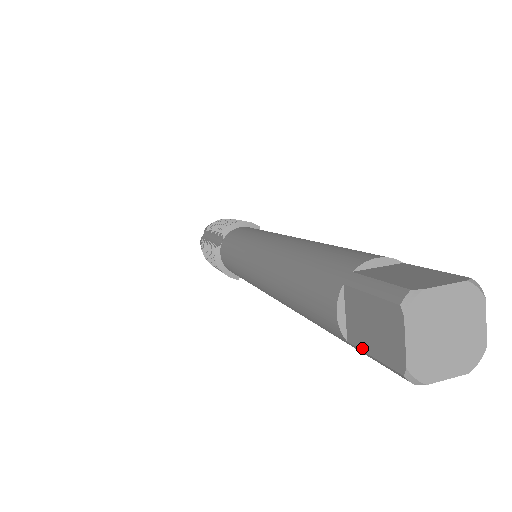
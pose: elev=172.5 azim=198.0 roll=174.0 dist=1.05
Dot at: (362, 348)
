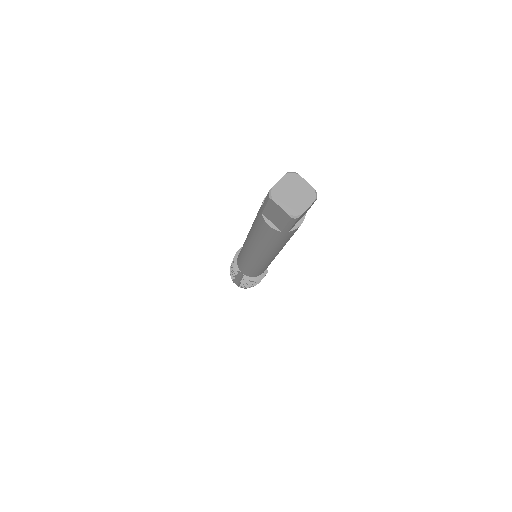
Dot at: (264, 201)
